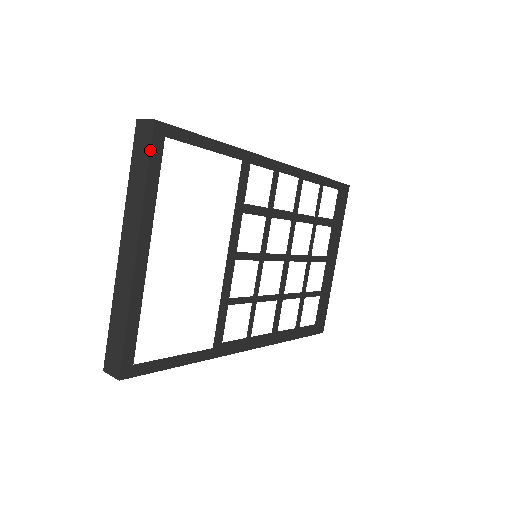
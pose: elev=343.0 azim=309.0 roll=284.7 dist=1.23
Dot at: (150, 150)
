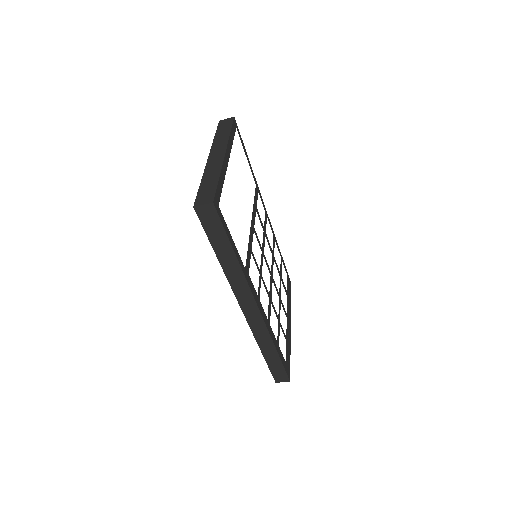
Dot at: (232, 124)
